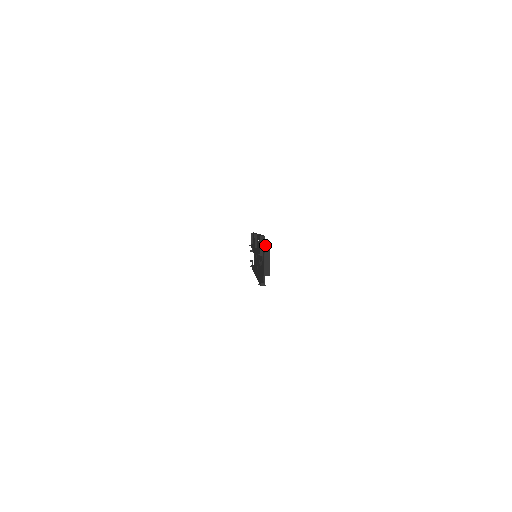
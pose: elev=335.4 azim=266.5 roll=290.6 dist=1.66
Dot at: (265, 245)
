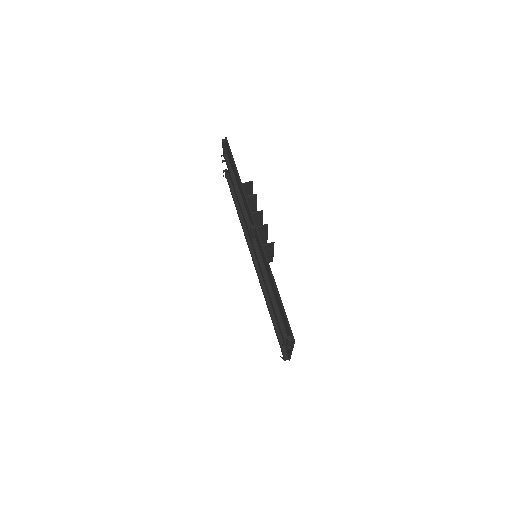
Dot at: (252, 181)
